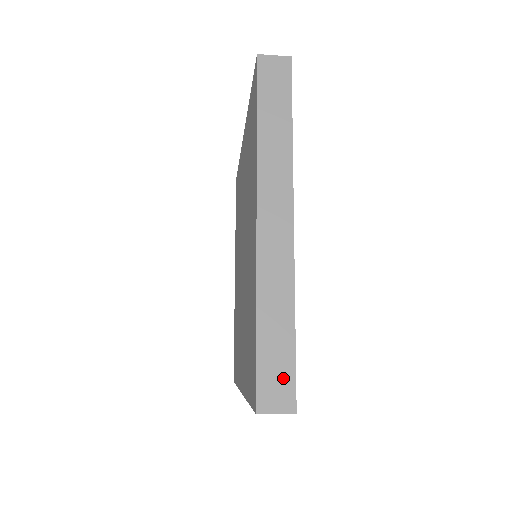
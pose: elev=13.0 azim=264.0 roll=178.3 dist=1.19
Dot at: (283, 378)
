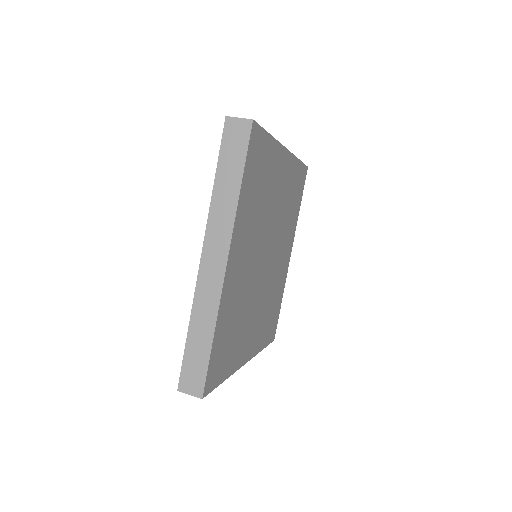
Dot at: (198, 374)
